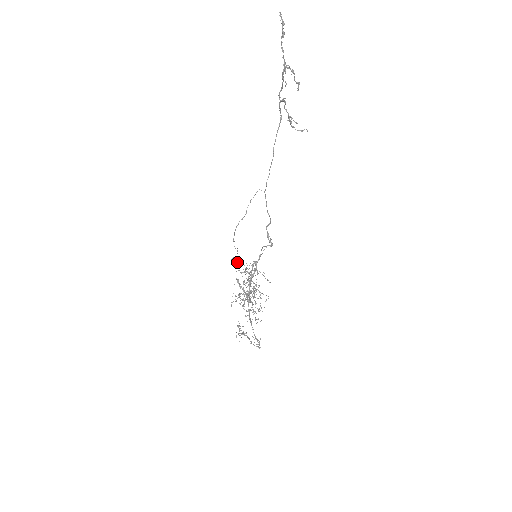
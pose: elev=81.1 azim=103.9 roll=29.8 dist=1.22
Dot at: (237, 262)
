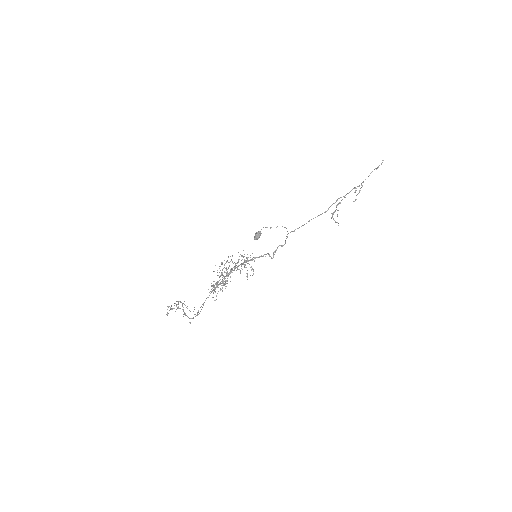
Dot at: (260, 235)
